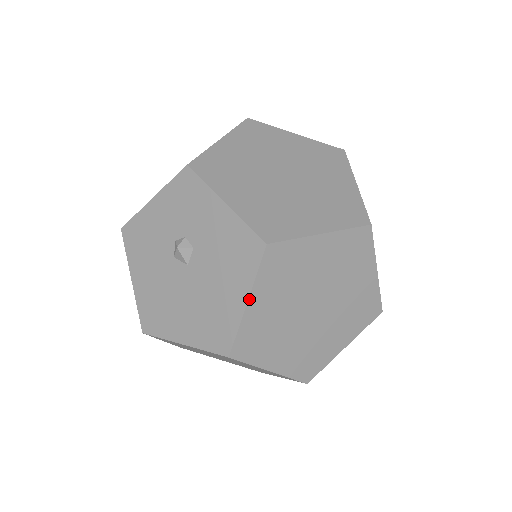
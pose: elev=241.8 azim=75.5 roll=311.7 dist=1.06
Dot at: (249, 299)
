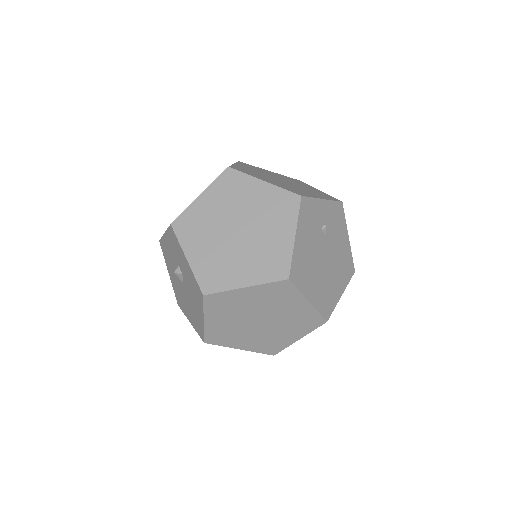
Dot at: (204, 319)
